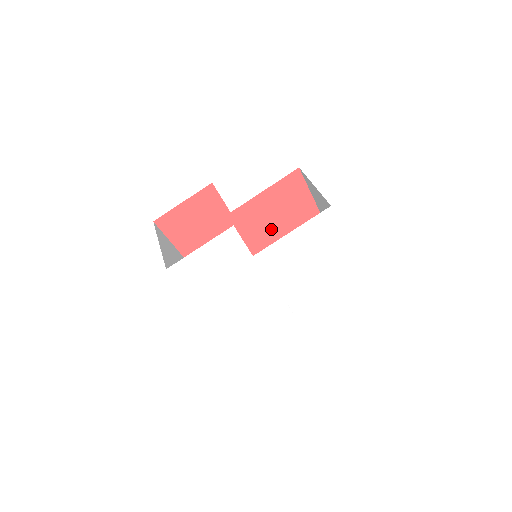
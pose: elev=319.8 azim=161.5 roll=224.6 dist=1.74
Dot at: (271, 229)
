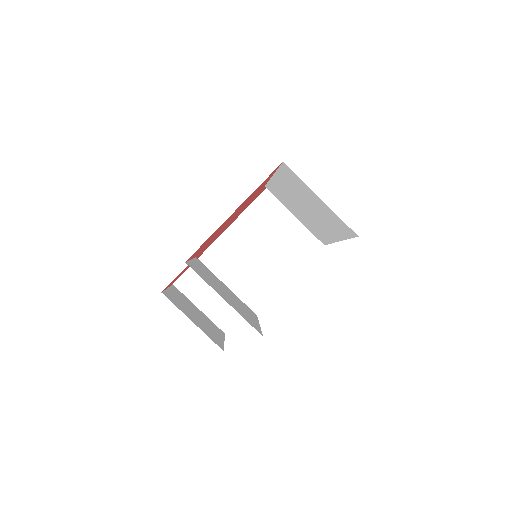
Dot at: occluded
